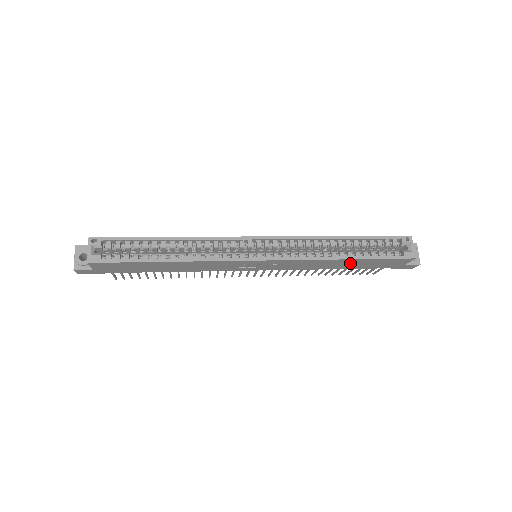
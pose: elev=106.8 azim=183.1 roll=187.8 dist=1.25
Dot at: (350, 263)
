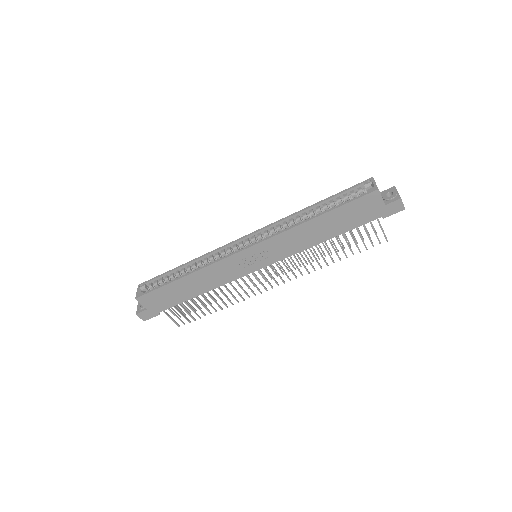
Dot at: (328, 224)
